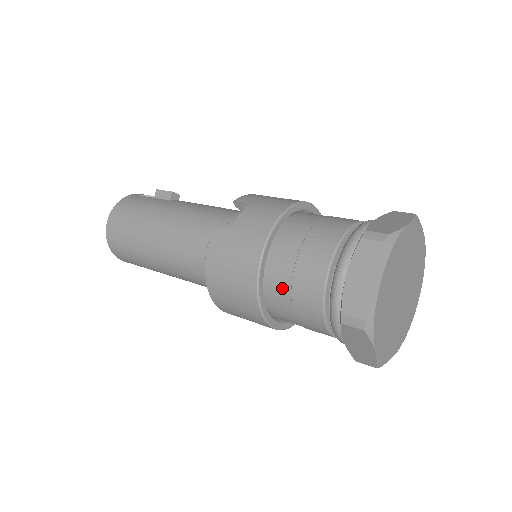
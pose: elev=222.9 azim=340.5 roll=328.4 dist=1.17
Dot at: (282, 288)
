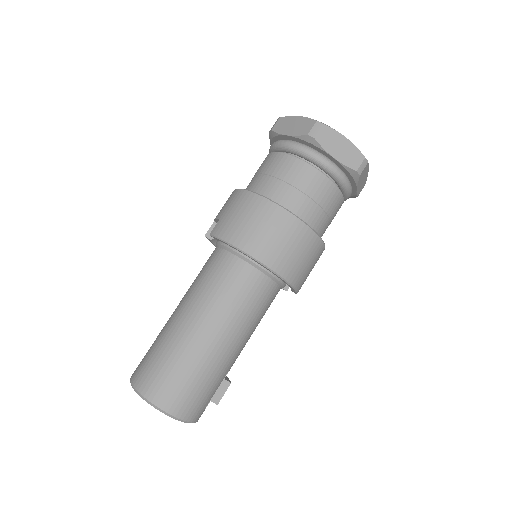
Dot at: (278, 188)
